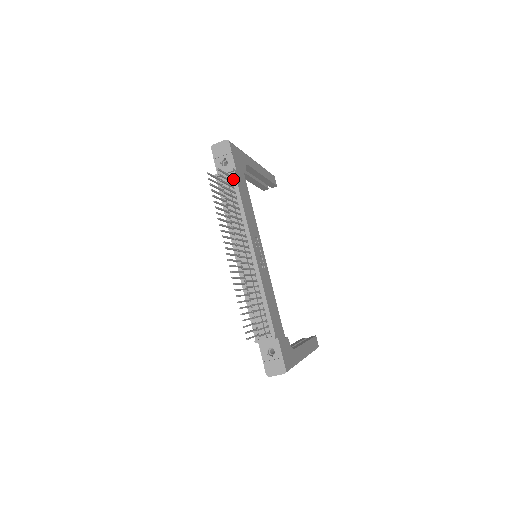
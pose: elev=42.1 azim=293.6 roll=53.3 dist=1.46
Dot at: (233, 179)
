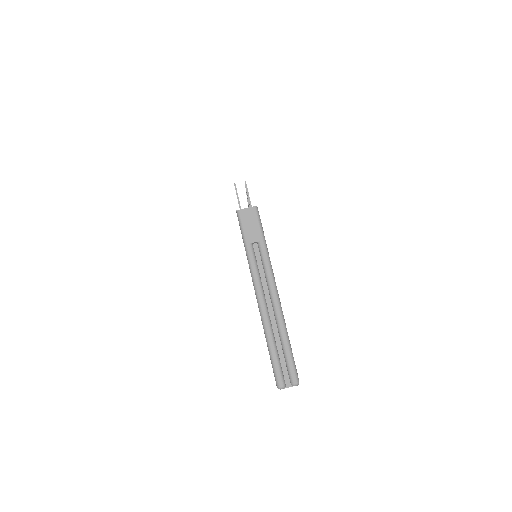
Dot at: occluded
